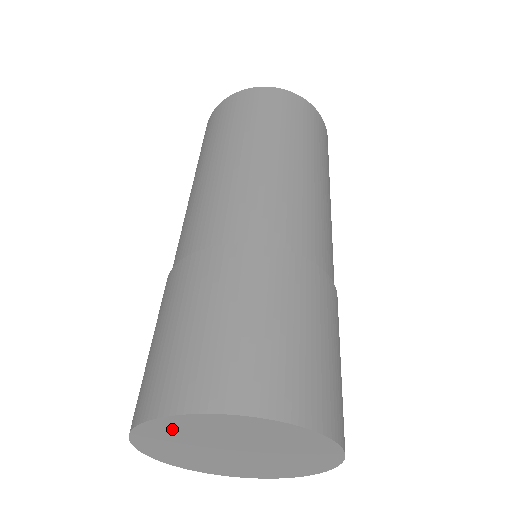
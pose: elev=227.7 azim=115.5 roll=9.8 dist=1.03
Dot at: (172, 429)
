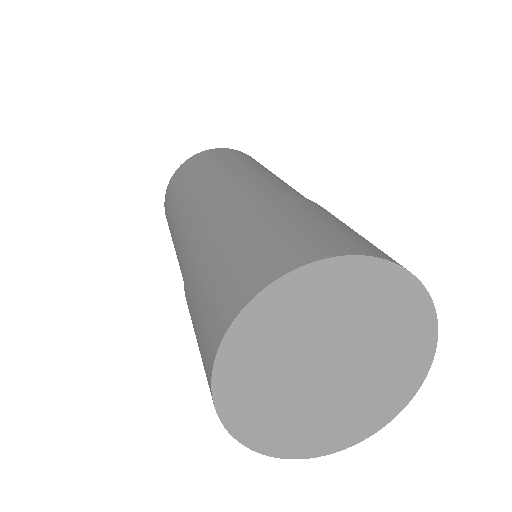
Dot at: (286, 307)
